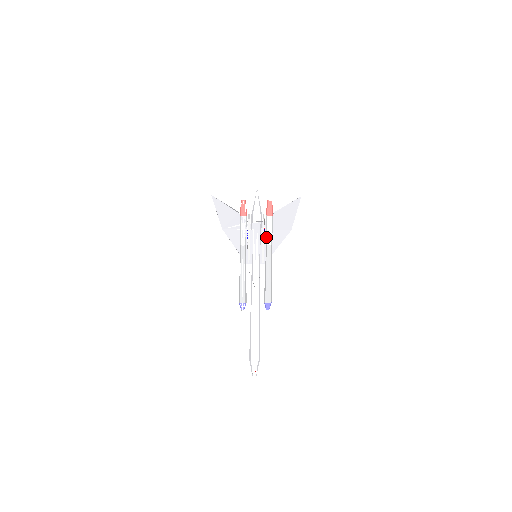
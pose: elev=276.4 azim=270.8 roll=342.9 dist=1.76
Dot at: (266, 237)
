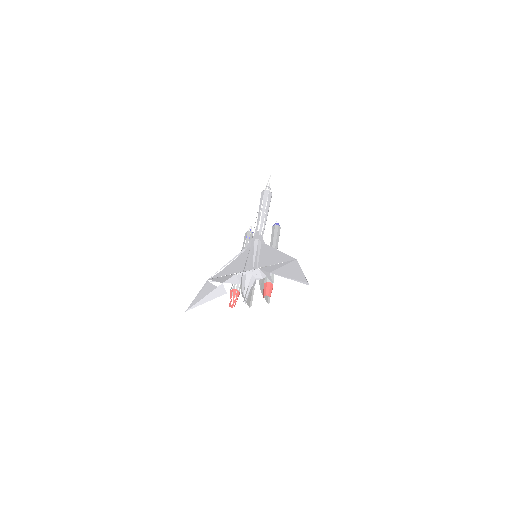
Dot at: occluded
